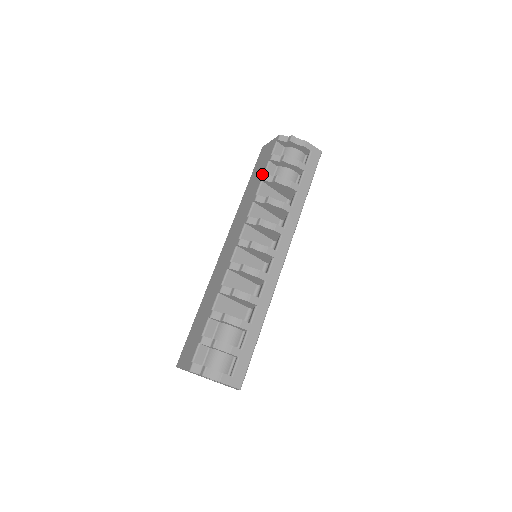
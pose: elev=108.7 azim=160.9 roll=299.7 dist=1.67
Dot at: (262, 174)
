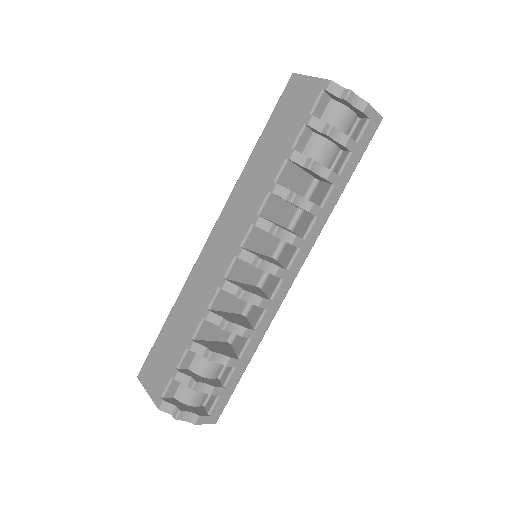
Dot at: (290, 145)
